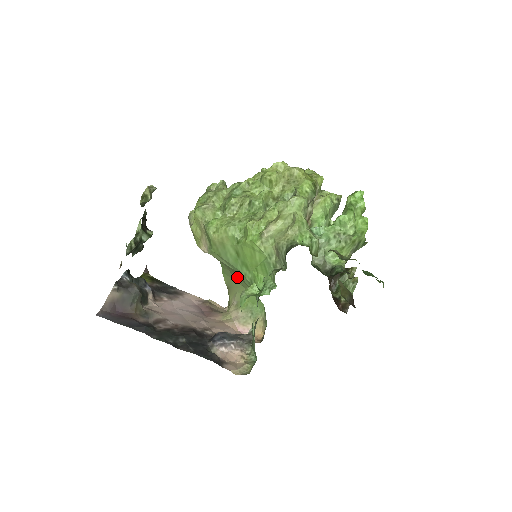
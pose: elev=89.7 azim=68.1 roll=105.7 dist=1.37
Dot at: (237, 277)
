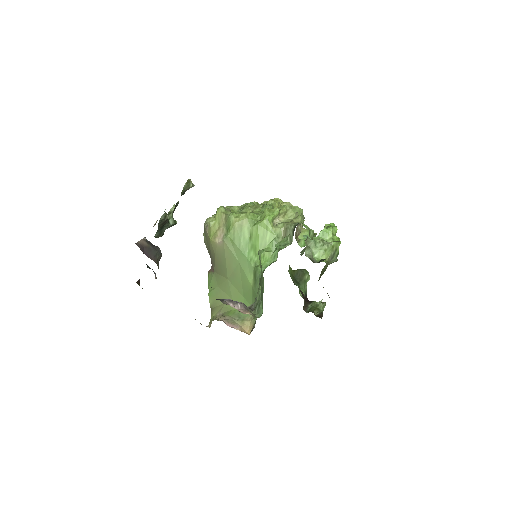
Dot at: (229, 286)
